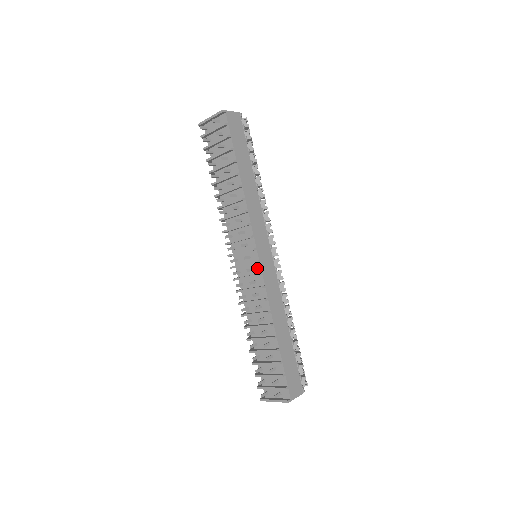
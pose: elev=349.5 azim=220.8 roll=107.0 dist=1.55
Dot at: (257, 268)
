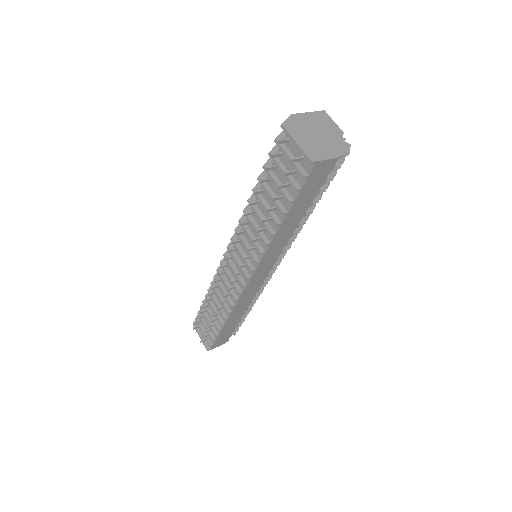
Dot at: occluded
